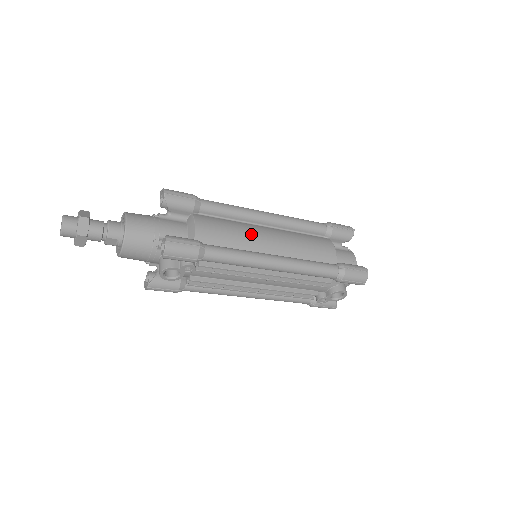
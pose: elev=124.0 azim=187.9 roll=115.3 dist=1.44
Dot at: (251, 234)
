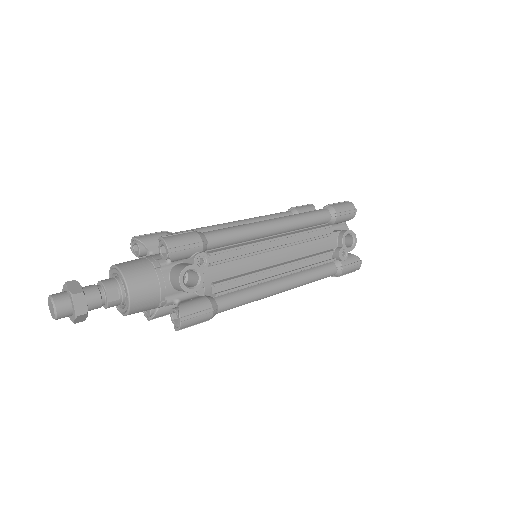
Dot at: occluded
